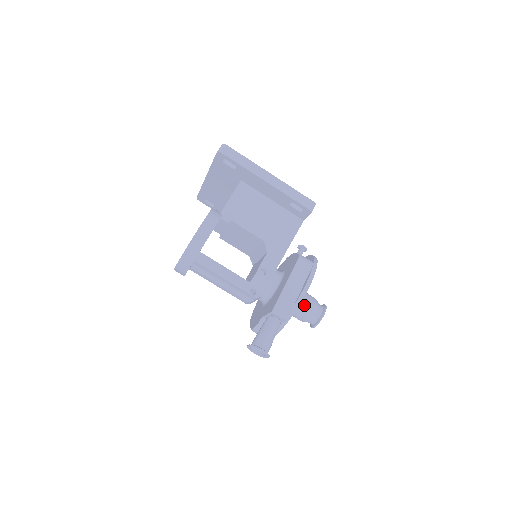
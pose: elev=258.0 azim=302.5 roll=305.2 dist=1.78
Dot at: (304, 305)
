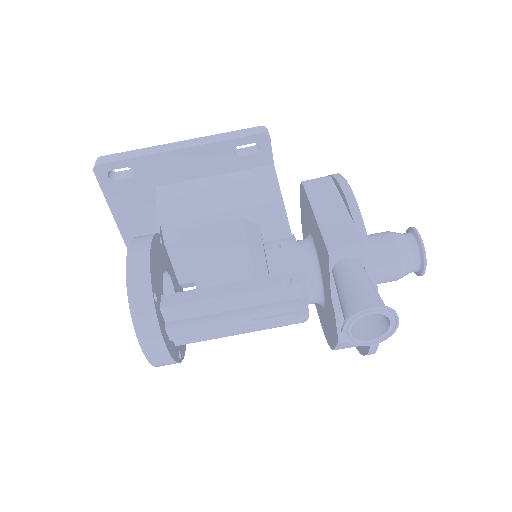
Dot at: (377, 244)
